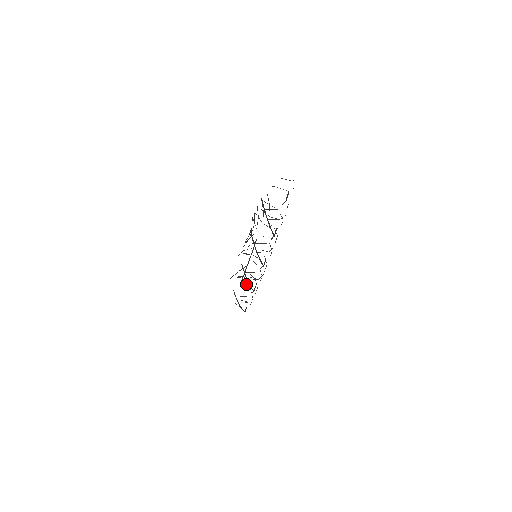
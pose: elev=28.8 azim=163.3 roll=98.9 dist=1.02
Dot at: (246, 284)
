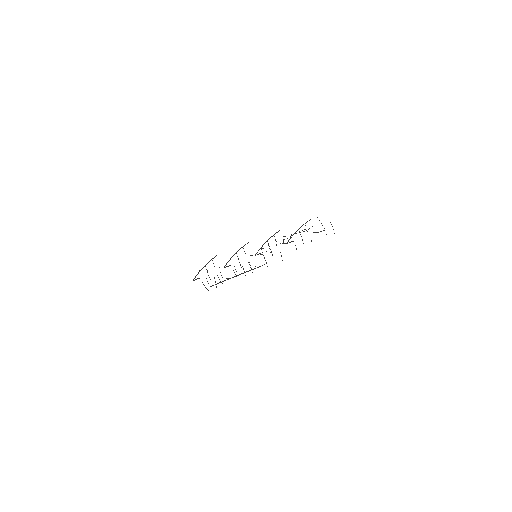
Dot at: occluded
